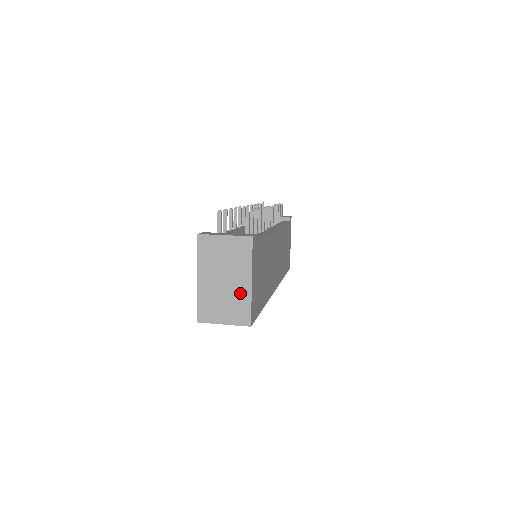
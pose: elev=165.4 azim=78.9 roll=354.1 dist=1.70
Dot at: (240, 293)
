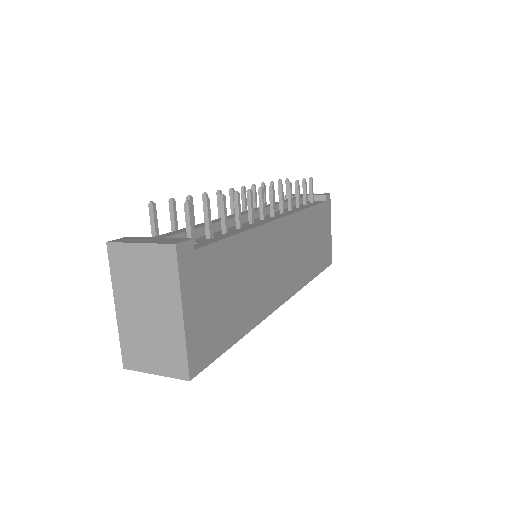
Dot at: (170, 330)
